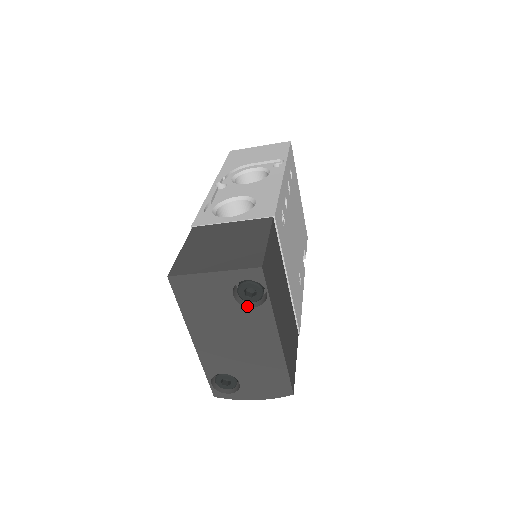
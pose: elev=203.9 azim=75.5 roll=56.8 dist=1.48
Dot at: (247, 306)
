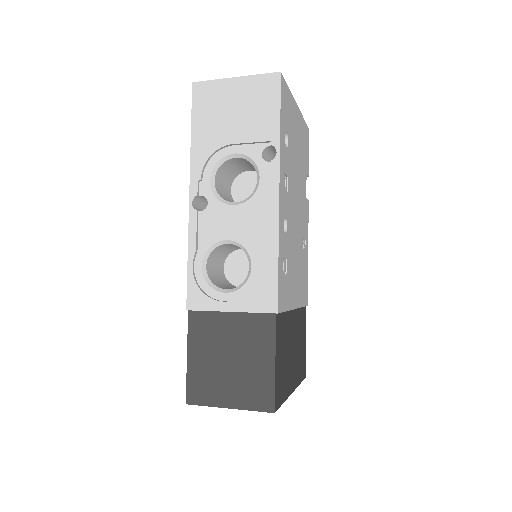
Dot at: occluded
